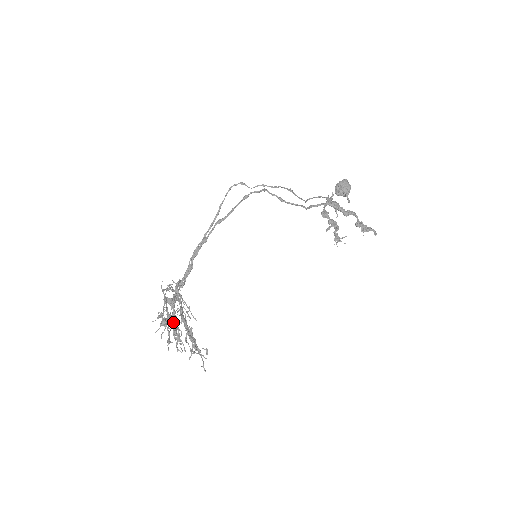
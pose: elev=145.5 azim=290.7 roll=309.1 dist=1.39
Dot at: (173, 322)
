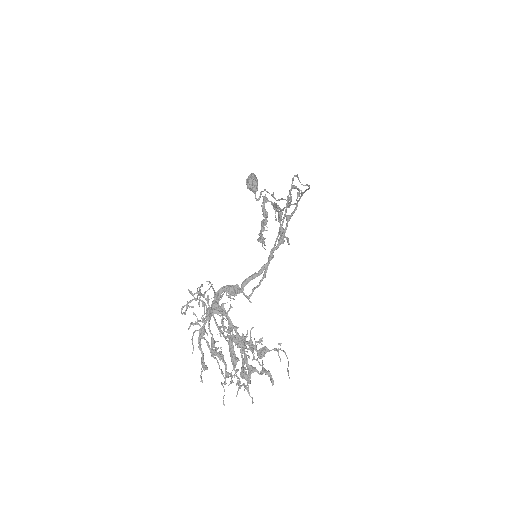
Dot at: (252, 349)
